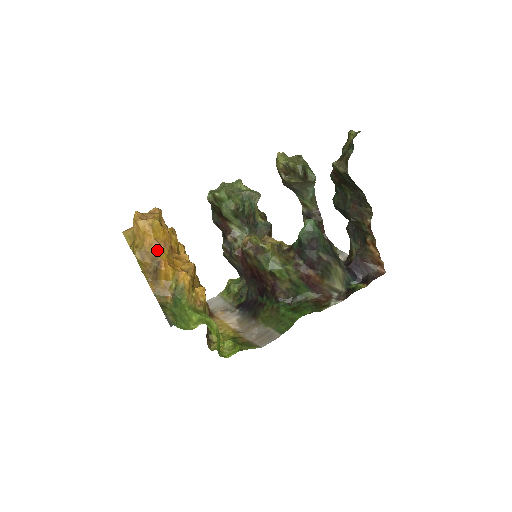
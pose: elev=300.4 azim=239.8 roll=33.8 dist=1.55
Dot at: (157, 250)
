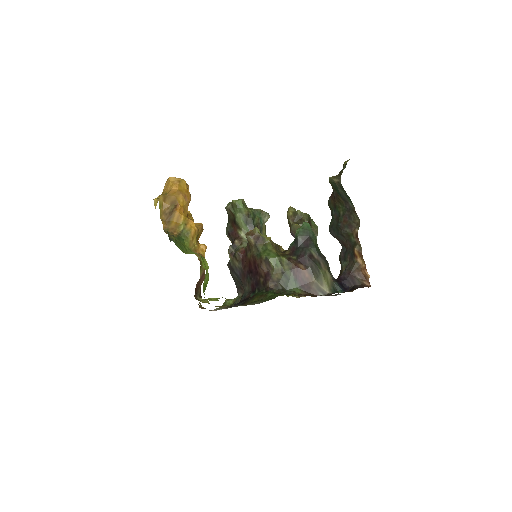
Dot at: (178, 197)
